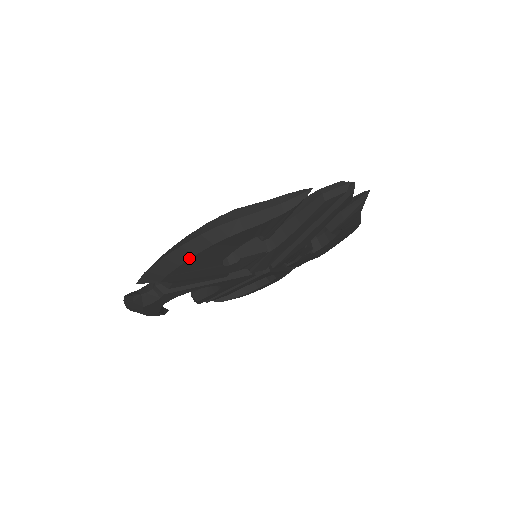
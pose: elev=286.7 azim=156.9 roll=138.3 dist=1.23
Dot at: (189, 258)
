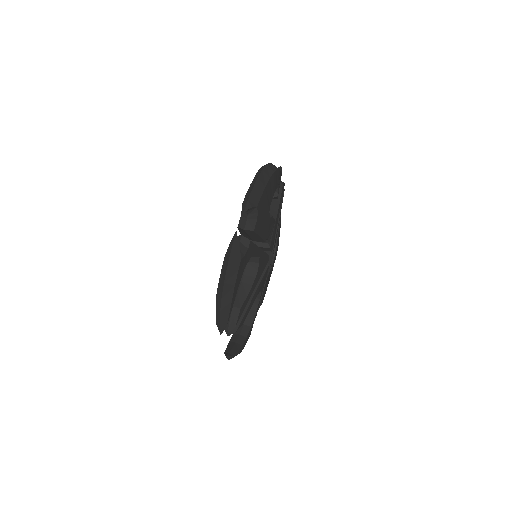
Dot at: (268, 181)
